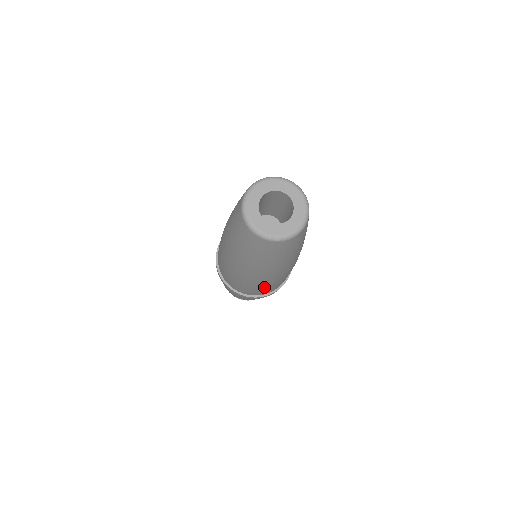
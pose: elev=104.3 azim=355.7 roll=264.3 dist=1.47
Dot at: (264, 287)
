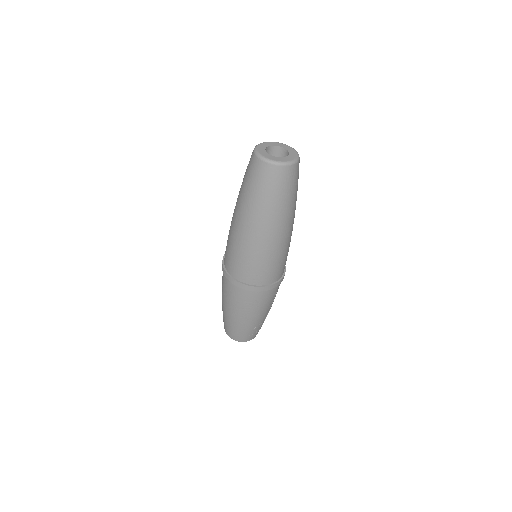
Dot at: (285, 253)
